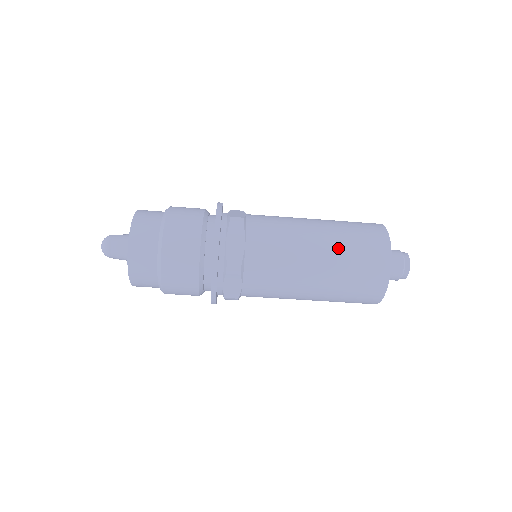
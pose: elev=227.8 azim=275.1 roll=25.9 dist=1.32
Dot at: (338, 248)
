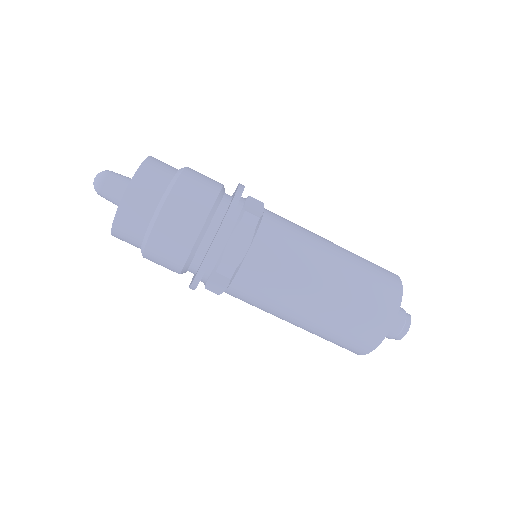
Dot at: (352, 254)
